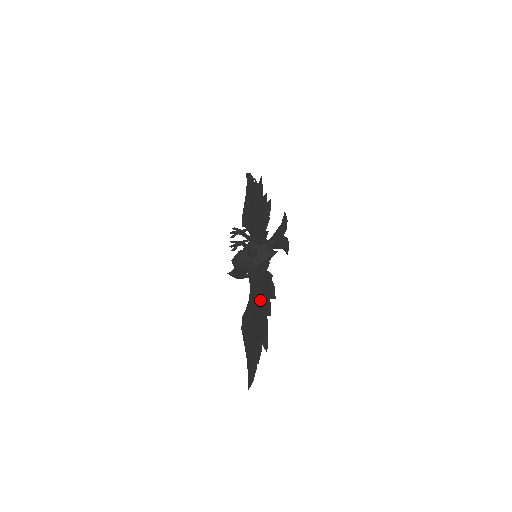
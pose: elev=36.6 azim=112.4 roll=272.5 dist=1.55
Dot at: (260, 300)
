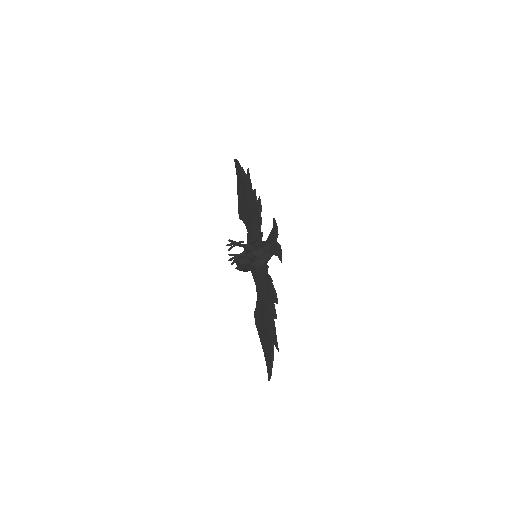
Dot at: (266, 302)
